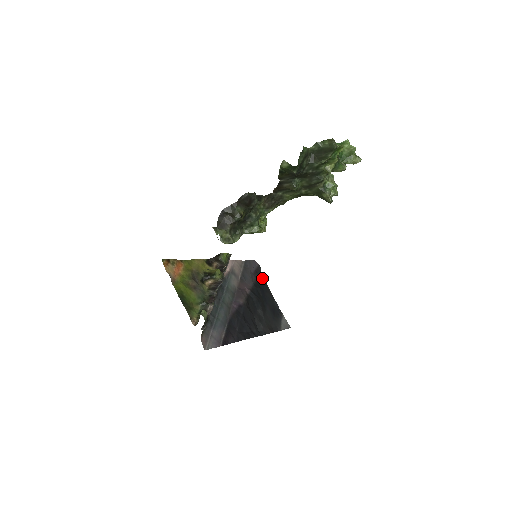
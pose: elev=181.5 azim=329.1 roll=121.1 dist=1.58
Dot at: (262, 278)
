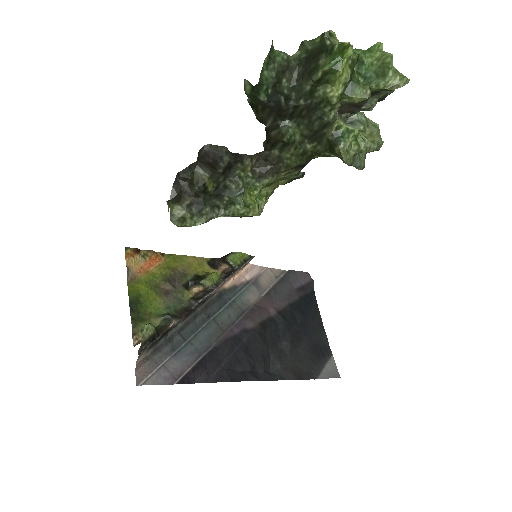
Dot at: (312, 298)
